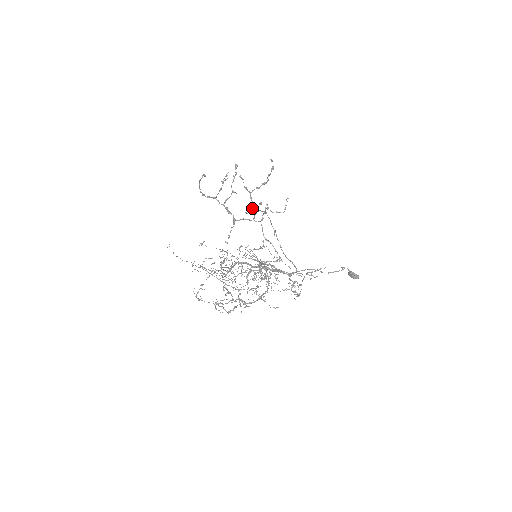
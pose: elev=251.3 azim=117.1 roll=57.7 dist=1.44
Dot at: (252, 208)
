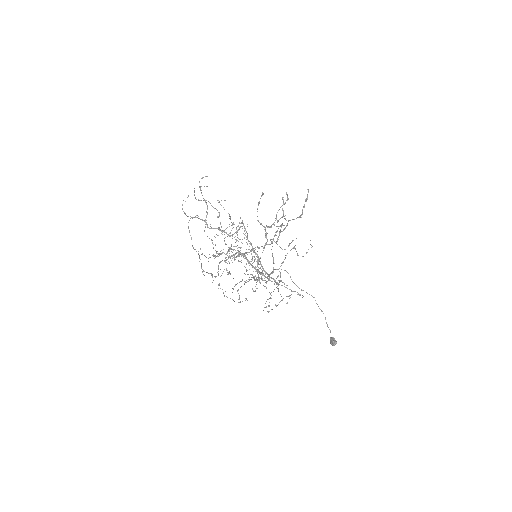
Dot at: (280, 231)
